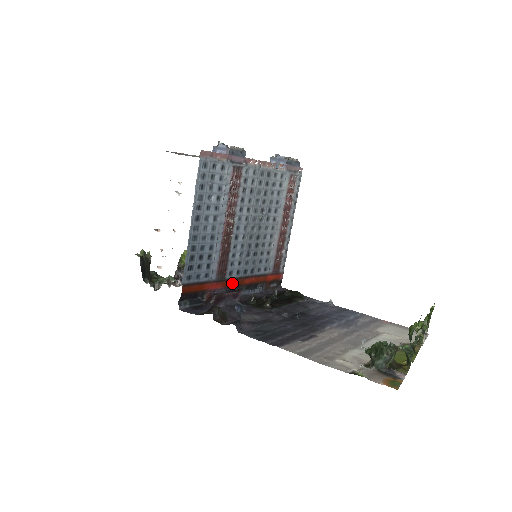
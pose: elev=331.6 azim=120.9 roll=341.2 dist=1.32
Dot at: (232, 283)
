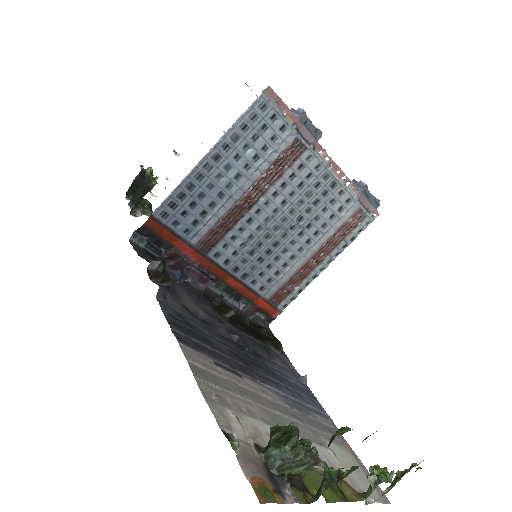
Dot at: (212, 267)
